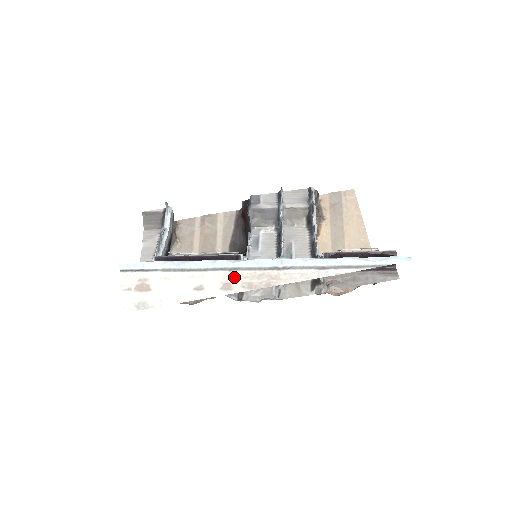
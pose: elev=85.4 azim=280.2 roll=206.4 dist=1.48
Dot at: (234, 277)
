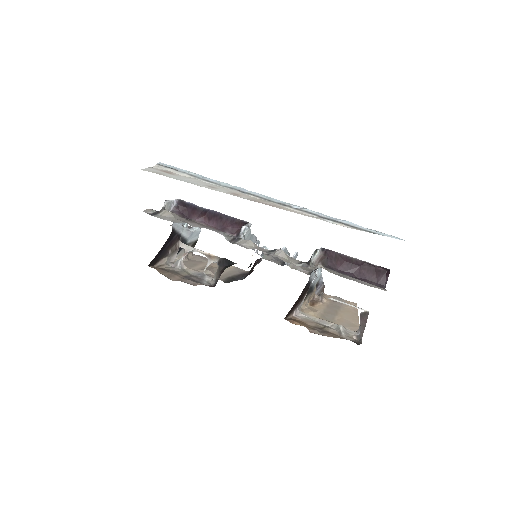
Dot at: (244, 195)
